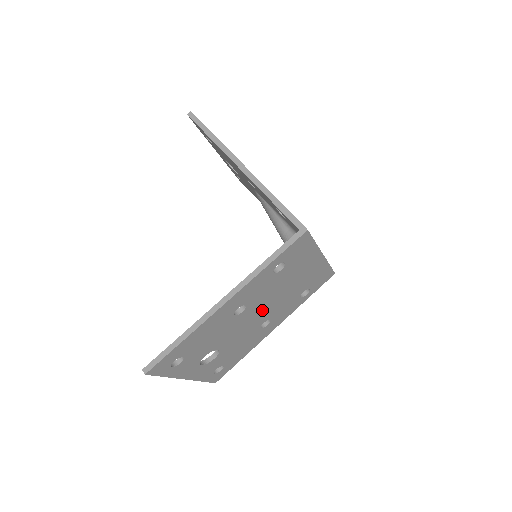
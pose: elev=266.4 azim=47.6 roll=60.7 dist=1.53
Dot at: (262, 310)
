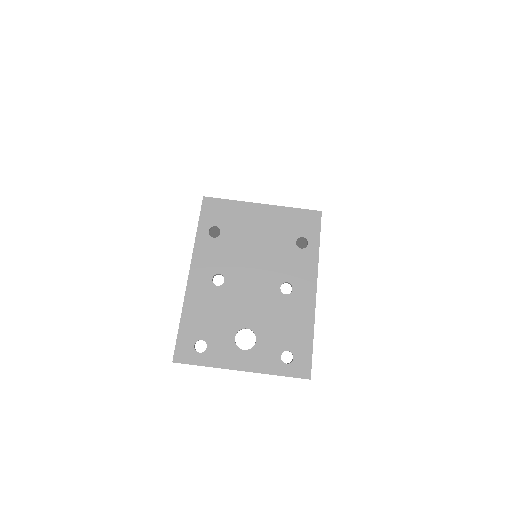
Dot at: (254, 274)
